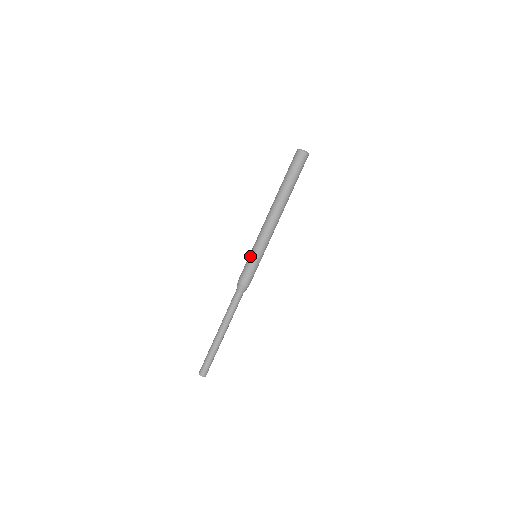
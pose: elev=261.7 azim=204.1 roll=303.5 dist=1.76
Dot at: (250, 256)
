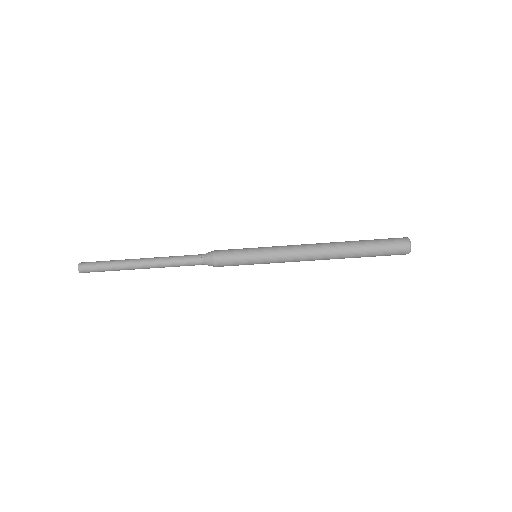
Dot at: (253, 261)
